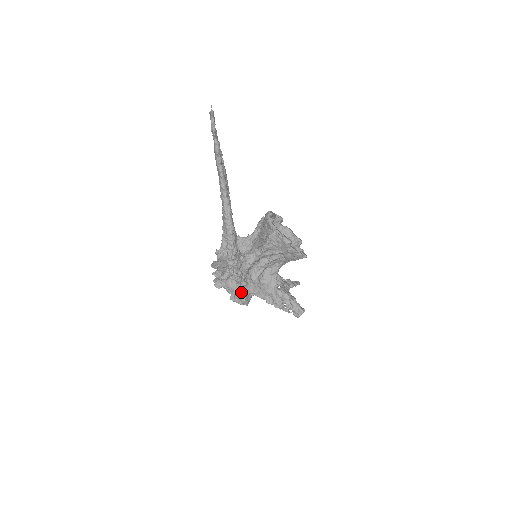
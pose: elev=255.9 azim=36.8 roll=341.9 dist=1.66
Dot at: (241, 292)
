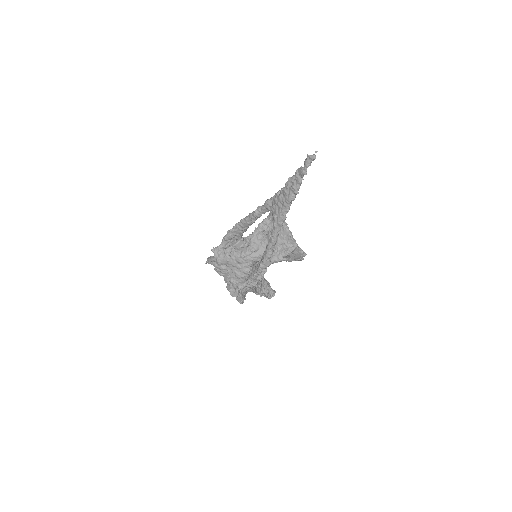
Dot at: occluded
